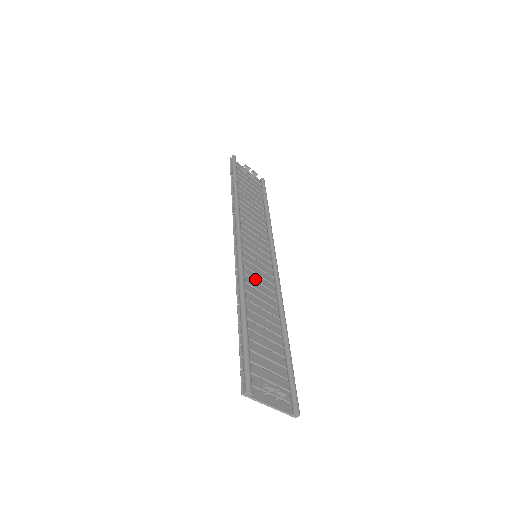
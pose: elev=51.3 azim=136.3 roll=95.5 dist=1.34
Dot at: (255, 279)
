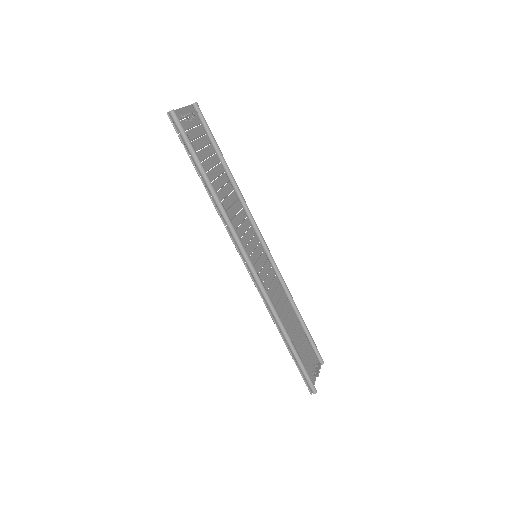
Dot at: (269, 286)
